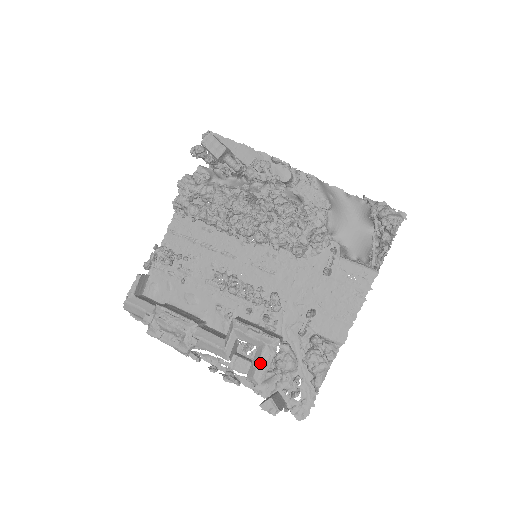
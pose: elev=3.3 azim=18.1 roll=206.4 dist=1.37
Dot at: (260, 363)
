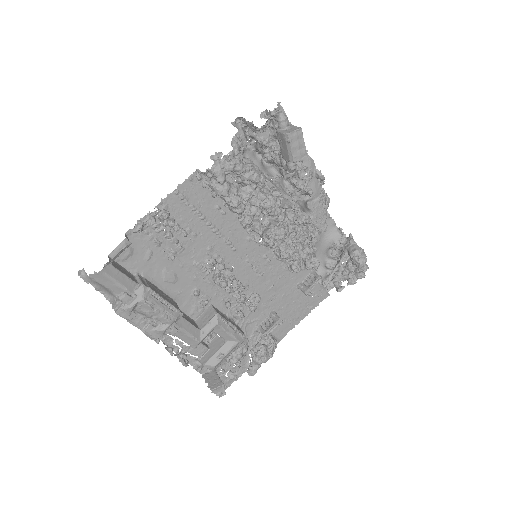
Dot at: (226, 356)
